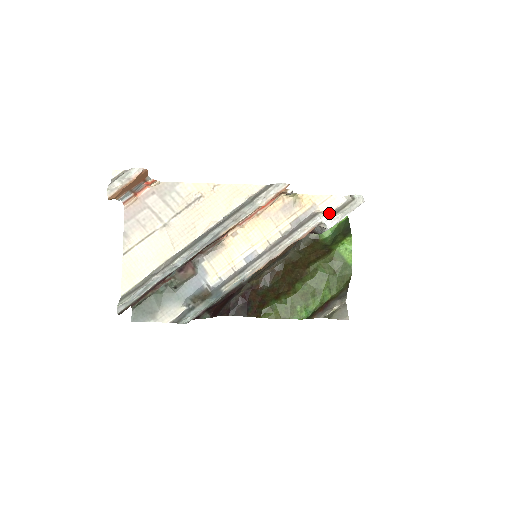
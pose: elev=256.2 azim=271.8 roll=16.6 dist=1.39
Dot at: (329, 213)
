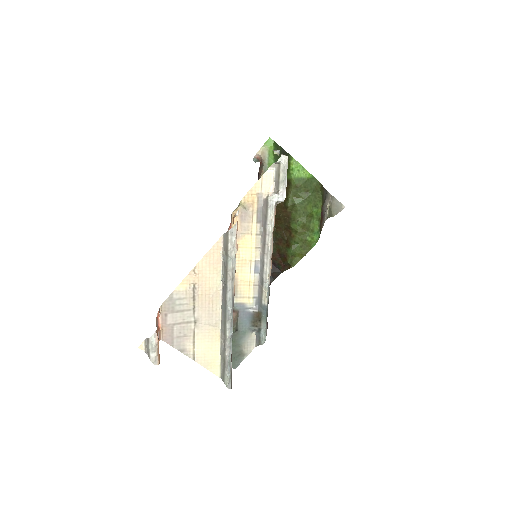
Dot at: (273, 189)
